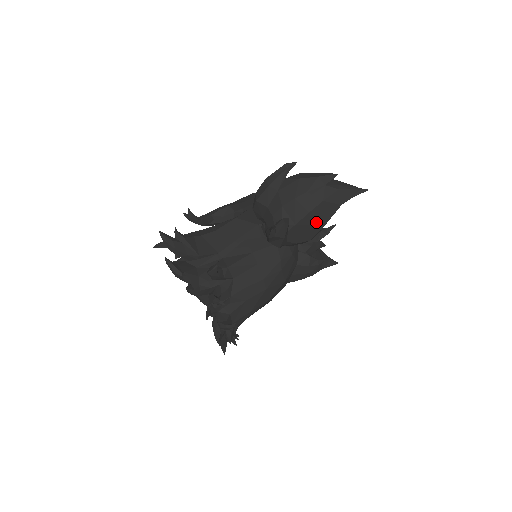
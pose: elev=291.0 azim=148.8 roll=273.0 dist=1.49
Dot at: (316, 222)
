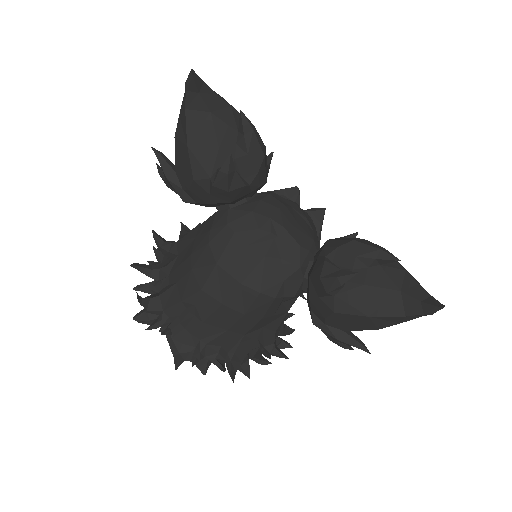
Dot at: (182, 148)
